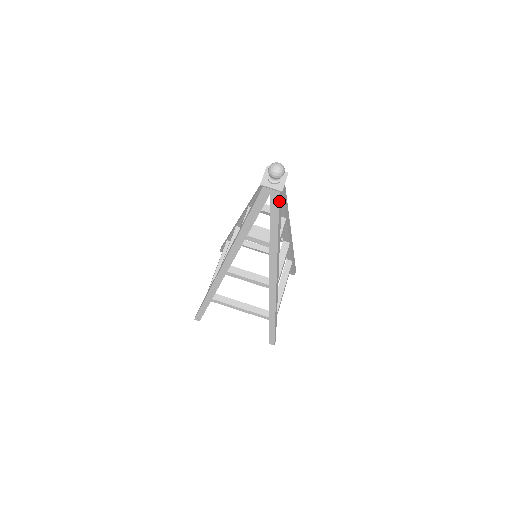
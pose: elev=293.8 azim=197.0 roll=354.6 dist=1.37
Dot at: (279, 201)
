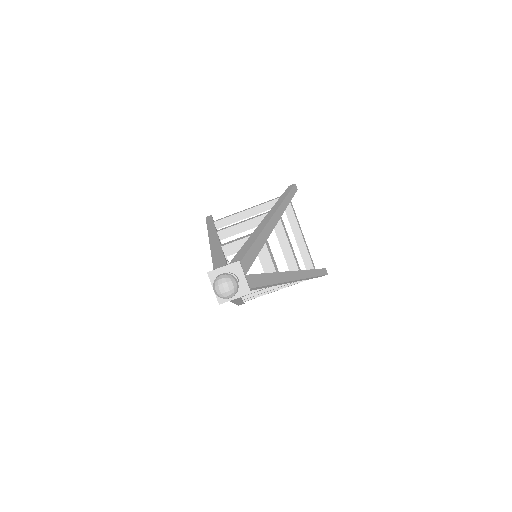
Dot at: occluded
